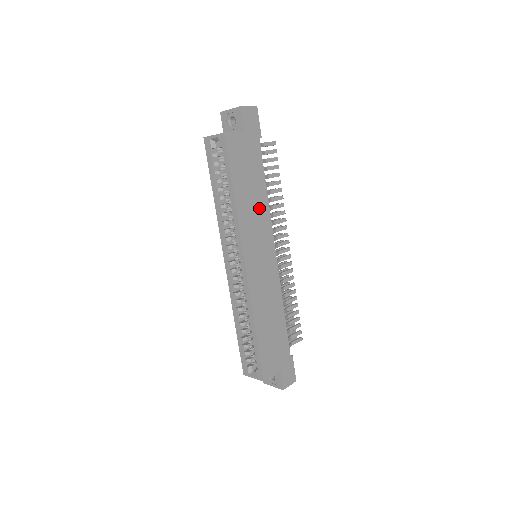
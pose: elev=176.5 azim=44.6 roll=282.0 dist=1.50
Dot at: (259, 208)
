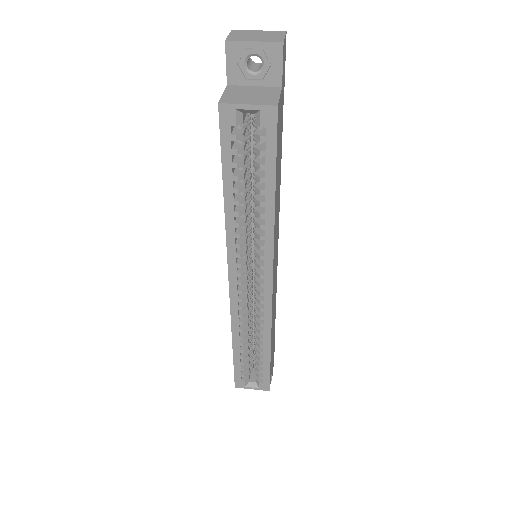
Dot at: (278, 200)
